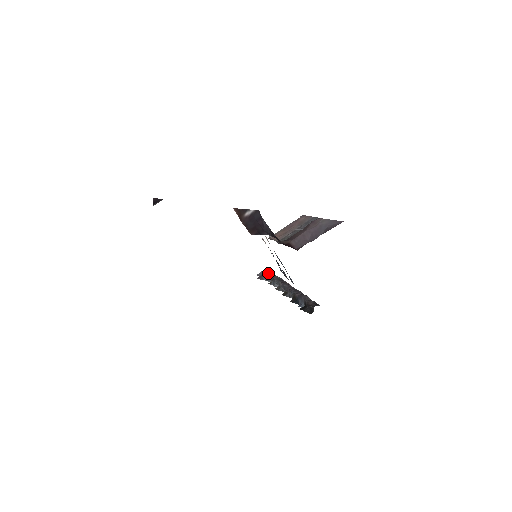
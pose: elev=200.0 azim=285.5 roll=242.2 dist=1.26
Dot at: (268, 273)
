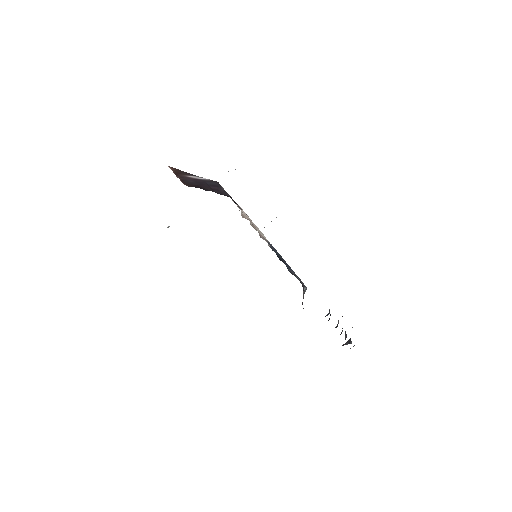
Dot at: occluded
